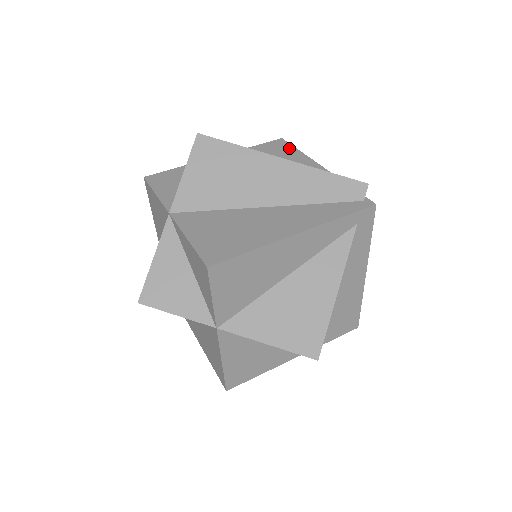
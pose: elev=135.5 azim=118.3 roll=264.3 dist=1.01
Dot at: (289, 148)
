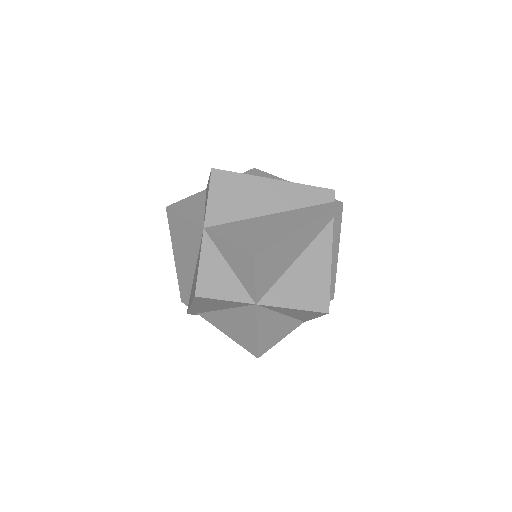
Dot at: (264, 174)
